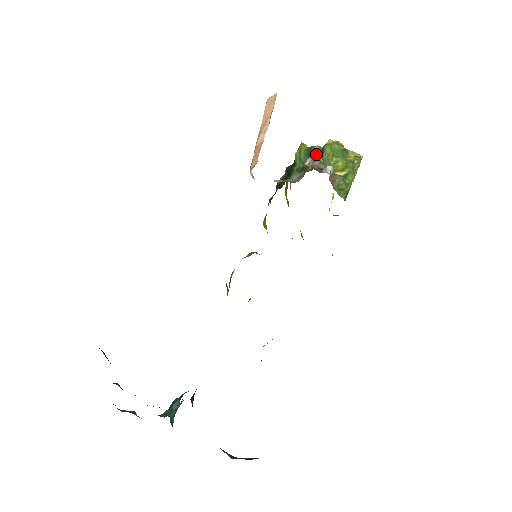
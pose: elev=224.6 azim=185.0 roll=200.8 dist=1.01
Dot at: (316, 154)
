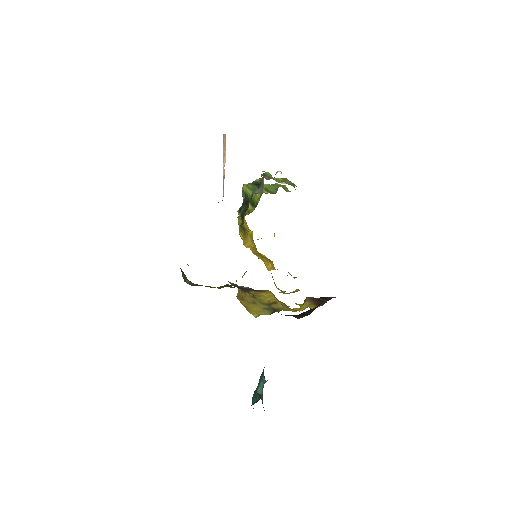
Dot at: occluded
